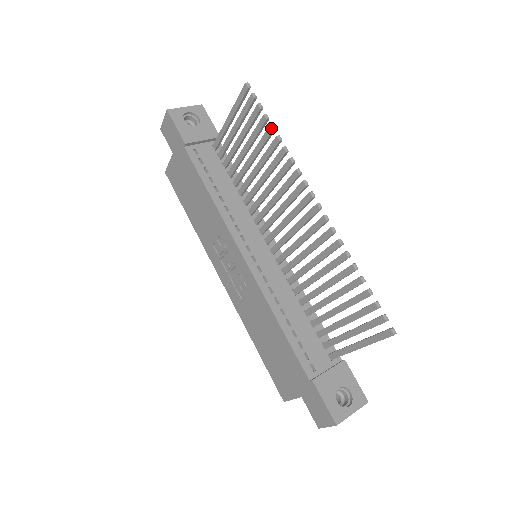
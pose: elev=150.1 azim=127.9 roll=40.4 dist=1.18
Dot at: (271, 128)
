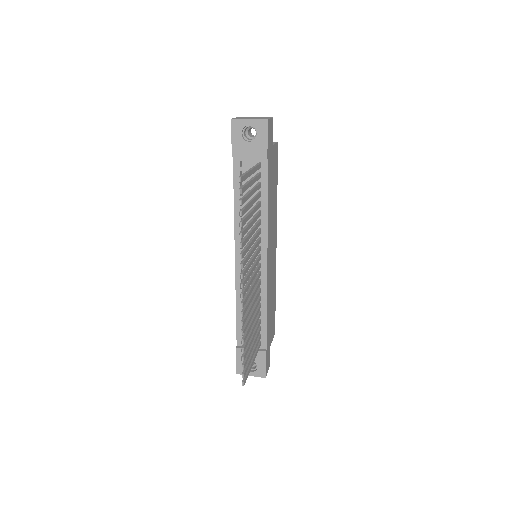
Dot at: (239, 224)
